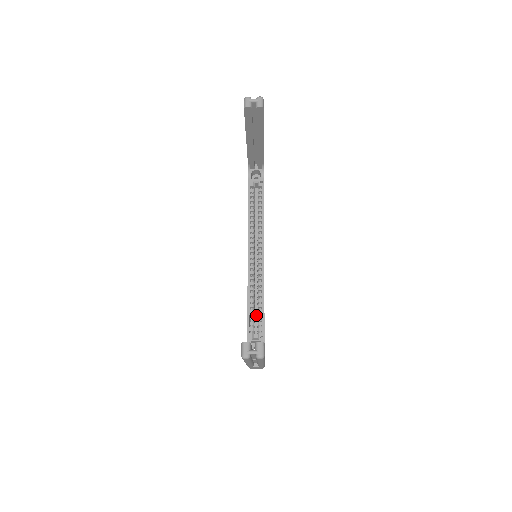
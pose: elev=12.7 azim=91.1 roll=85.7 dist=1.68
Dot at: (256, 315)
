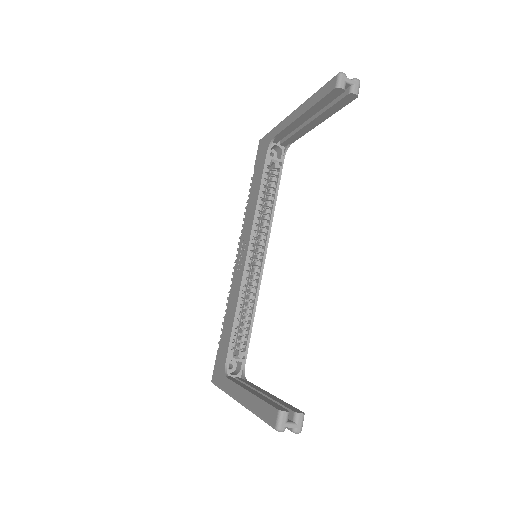
Dot at: (237, 325)
